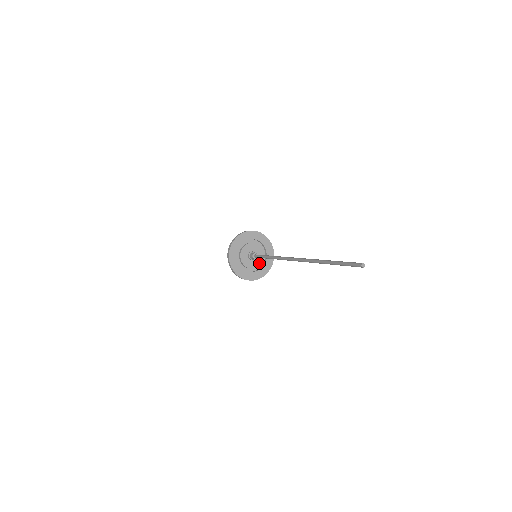
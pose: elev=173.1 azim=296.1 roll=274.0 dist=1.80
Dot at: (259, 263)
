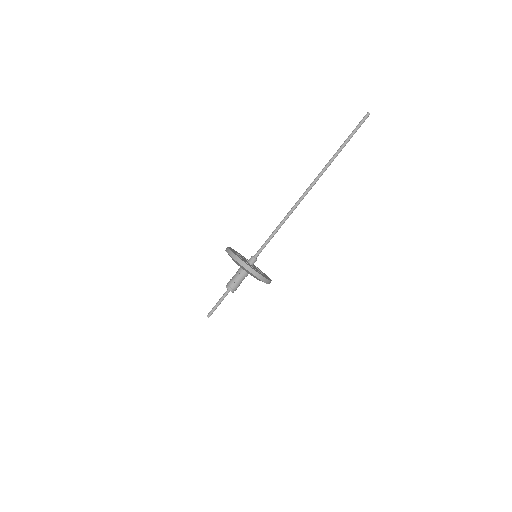
Dot at: (257, 269)
